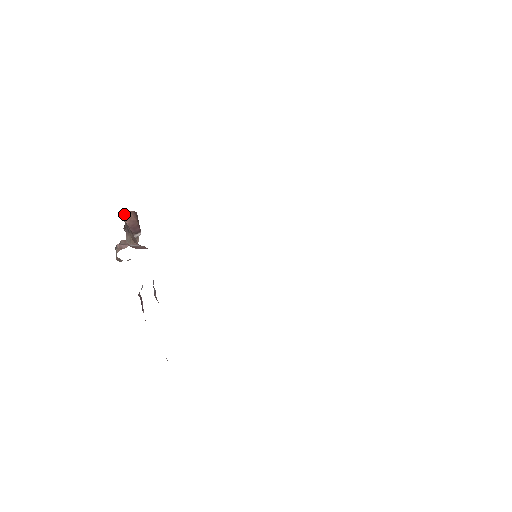
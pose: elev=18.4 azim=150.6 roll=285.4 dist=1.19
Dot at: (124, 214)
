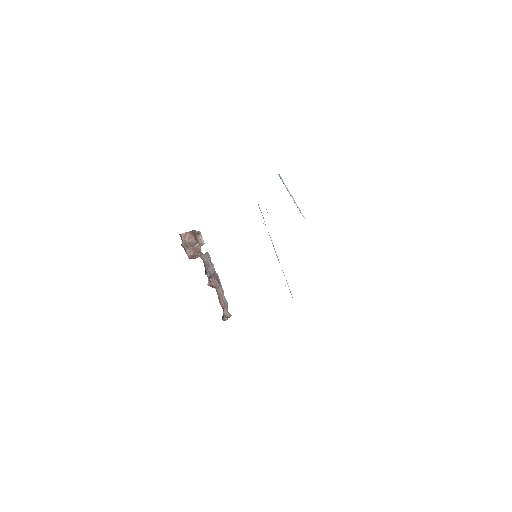
Dot at: (183, 236)
